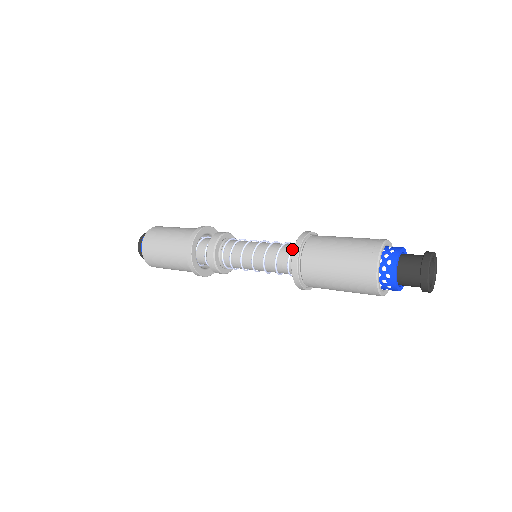
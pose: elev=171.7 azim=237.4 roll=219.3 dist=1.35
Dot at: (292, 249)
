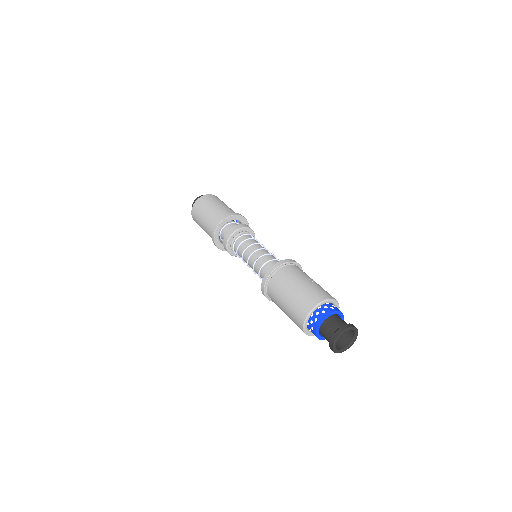
Dot at: occluded
